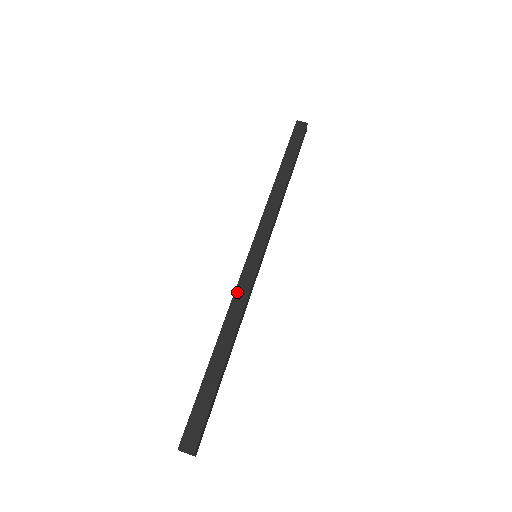
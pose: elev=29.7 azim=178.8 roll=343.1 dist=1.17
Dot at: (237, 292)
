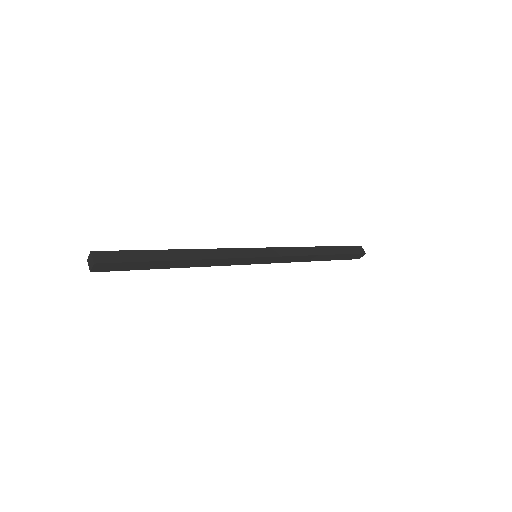
Dot at: (224, 250)
